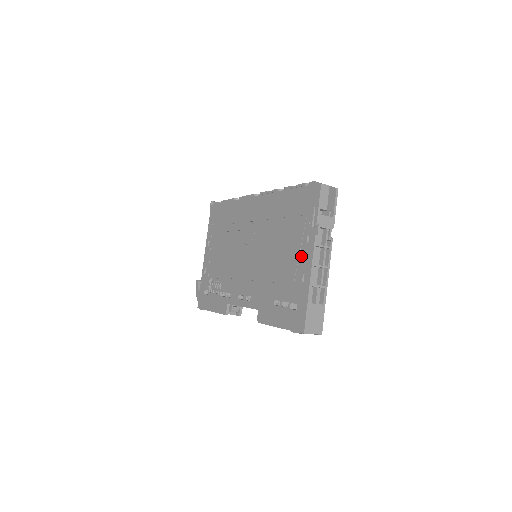
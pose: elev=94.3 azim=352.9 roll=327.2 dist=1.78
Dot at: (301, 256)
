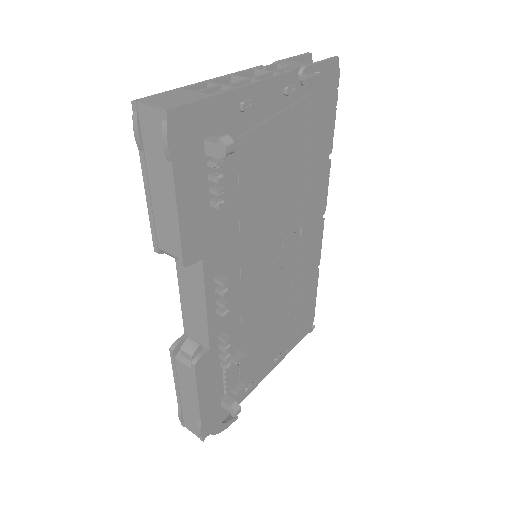
Dot at: occluded
